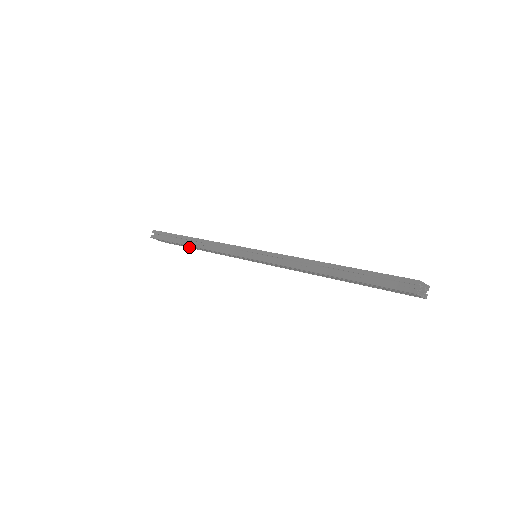
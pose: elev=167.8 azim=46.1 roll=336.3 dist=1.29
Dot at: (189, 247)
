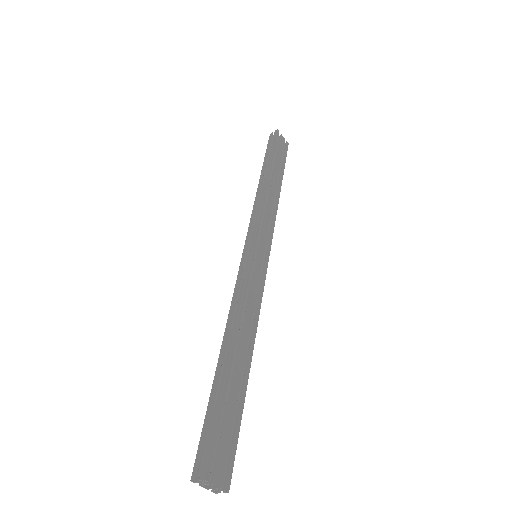
Dot at: occluded
